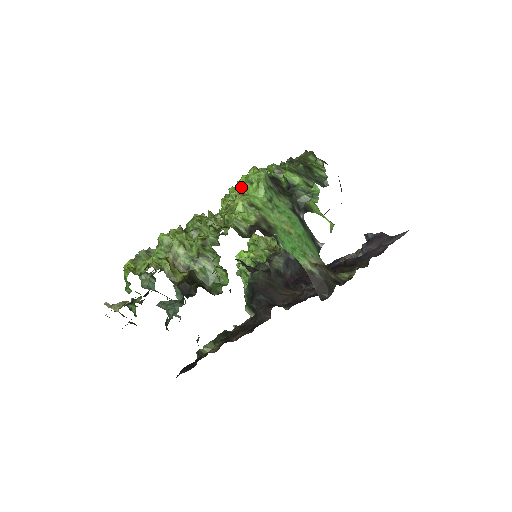
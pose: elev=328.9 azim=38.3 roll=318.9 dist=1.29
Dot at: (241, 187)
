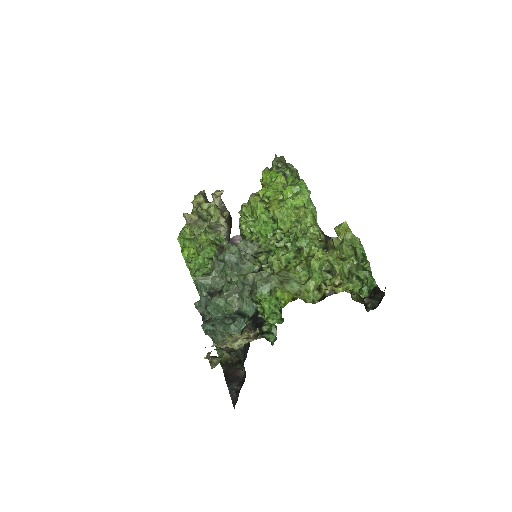
Dot at: (302, 200)
